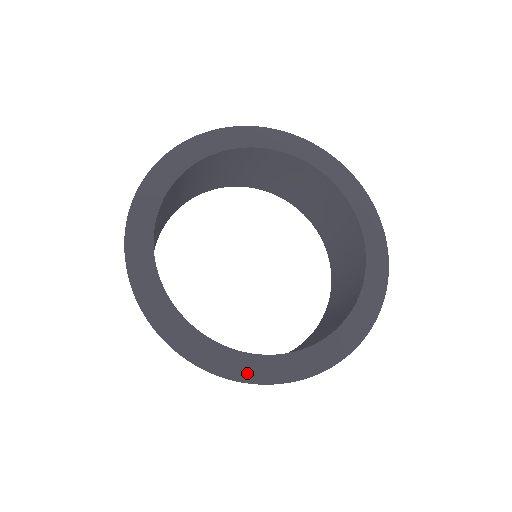
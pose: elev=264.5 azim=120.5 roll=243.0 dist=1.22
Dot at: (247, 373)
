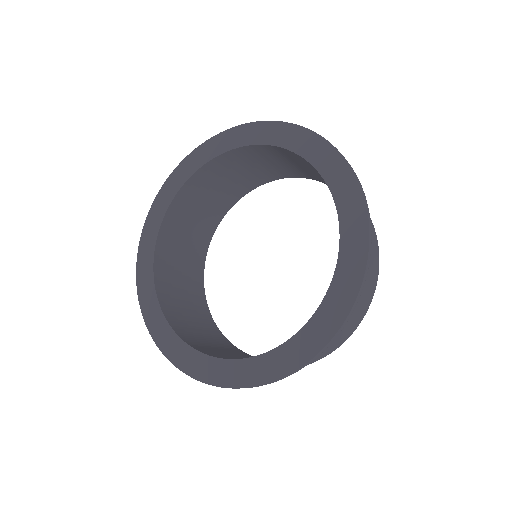
Dot at: (156, 332)
